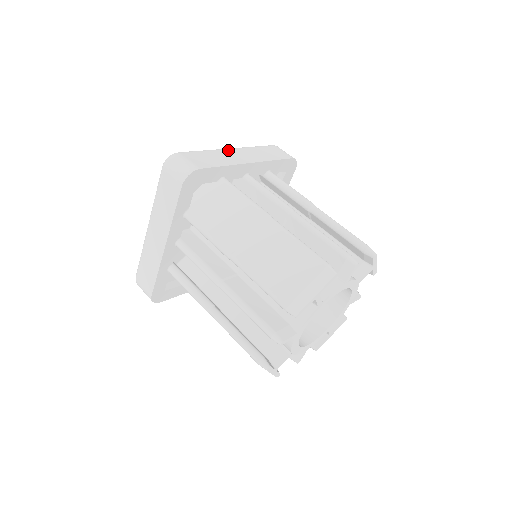
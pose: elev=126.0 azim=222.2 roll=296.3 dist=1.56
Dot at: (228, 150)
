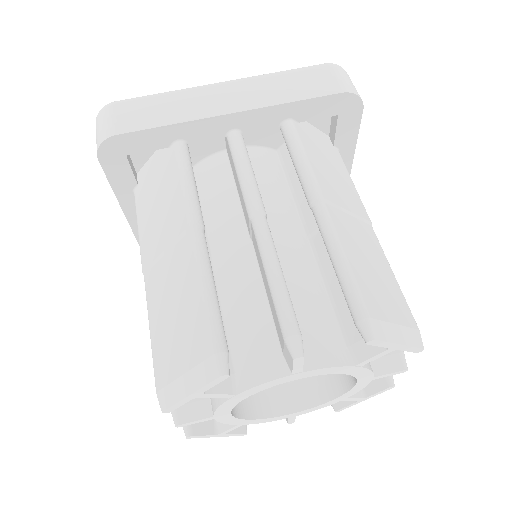
Dot at: (210, 88)
